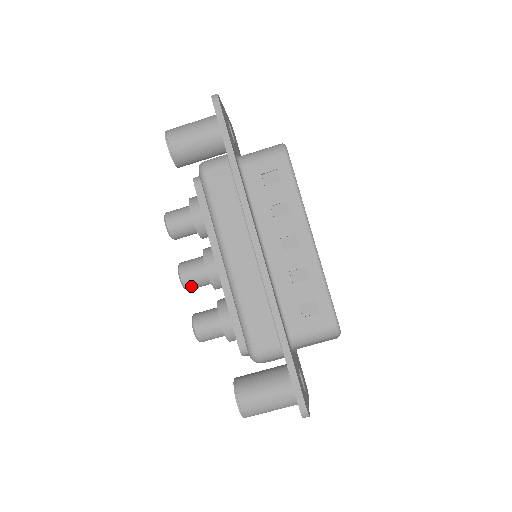
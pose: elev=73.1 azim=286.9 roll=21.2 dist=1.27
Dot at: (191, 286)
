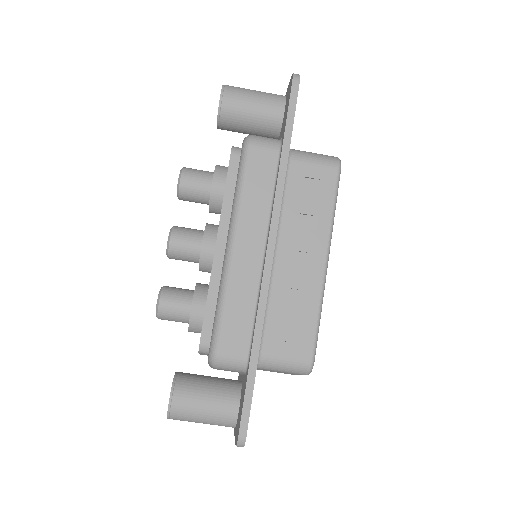
Dot at: (176, 255)
